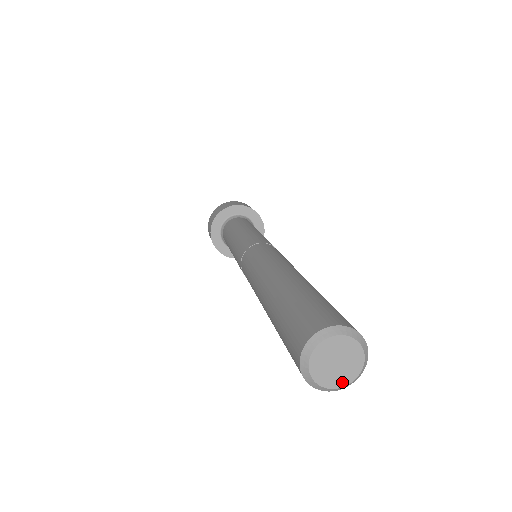
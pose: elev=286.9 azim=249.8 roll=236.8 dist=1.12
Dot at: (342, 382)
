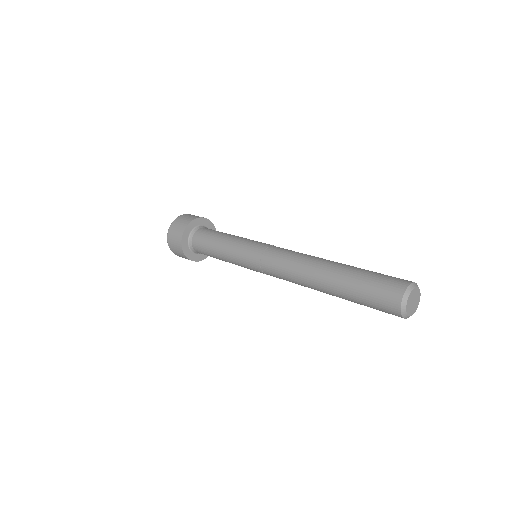
Dot at: (417, 305)
